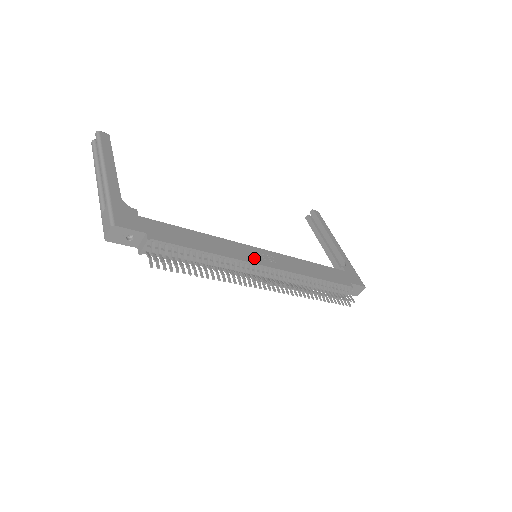
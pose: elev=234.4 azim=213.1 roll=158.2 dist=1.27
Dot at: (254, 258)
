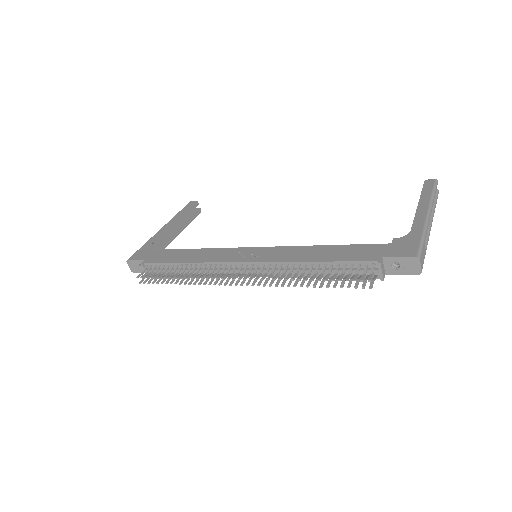
Dot at: (234, 258)
